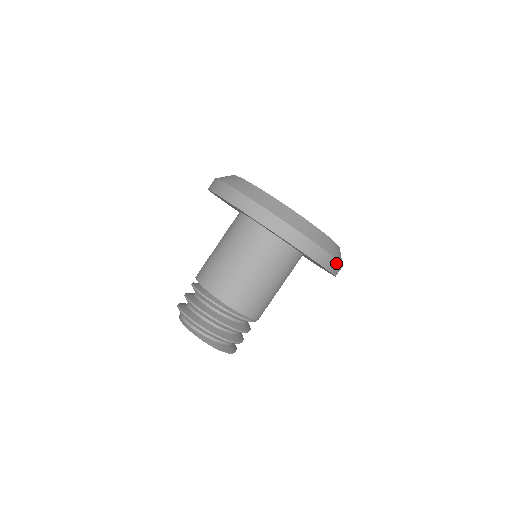
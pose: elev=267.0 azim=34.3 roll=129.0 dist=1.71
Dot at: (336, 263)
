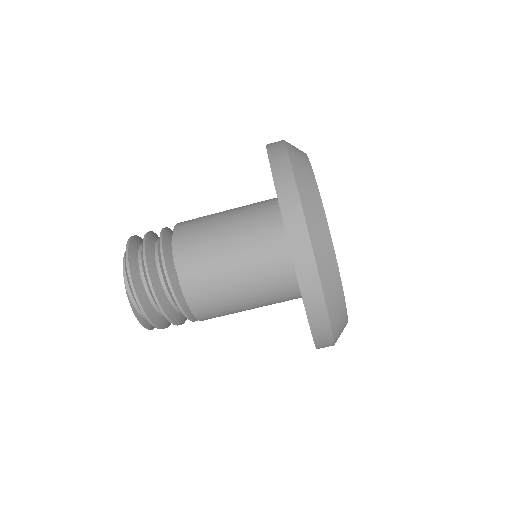
Dot at: occluded
